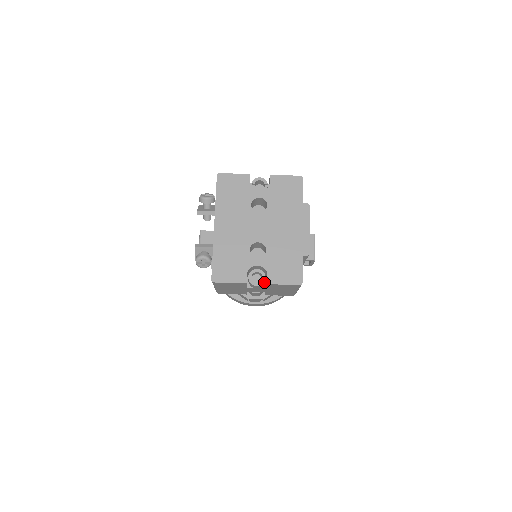
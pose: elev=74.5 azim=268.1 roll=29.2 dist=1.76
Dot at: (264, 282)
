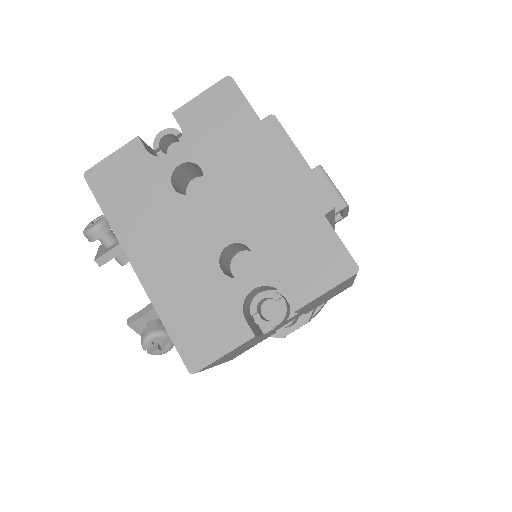
Dot at: (287, 307)
